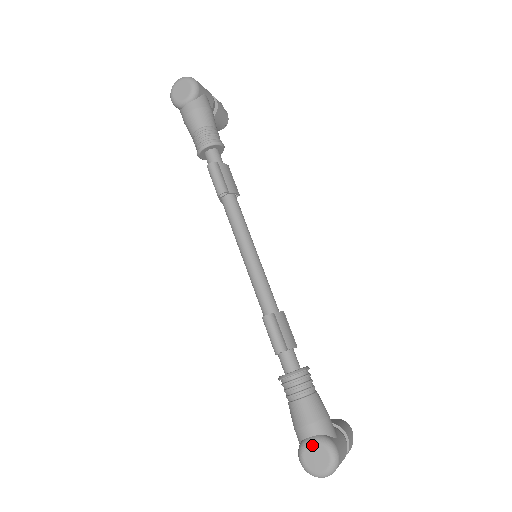
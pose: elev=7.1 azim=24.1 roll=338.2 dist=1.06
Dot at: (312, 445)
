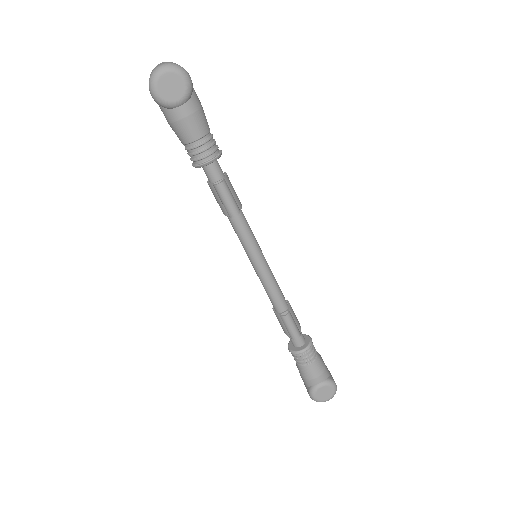
Dot at: (322, 388)
